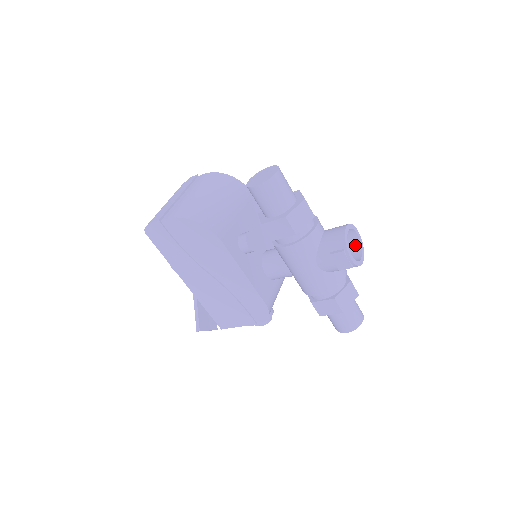
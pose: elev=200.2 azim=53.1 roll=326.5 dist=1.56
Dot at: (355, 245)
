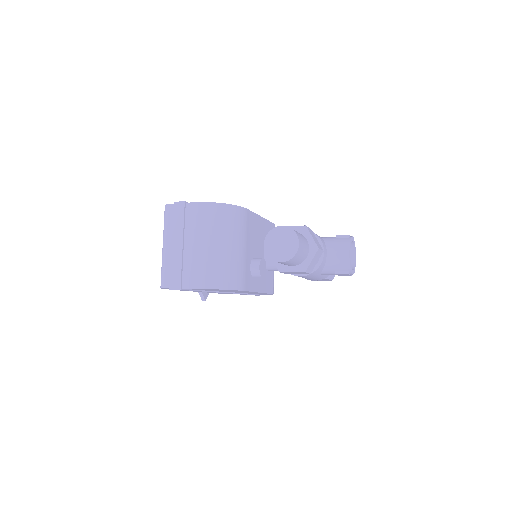
Dot at: occluded
